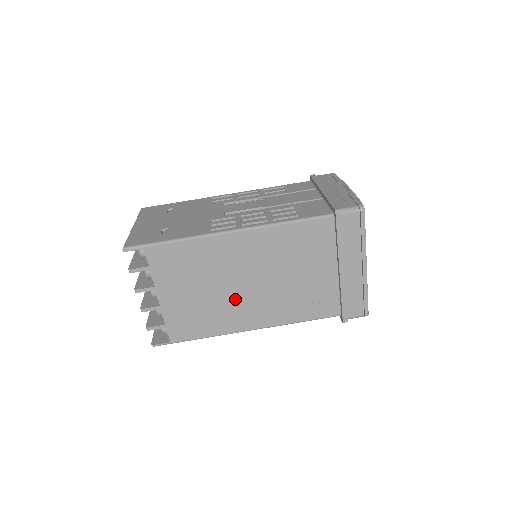
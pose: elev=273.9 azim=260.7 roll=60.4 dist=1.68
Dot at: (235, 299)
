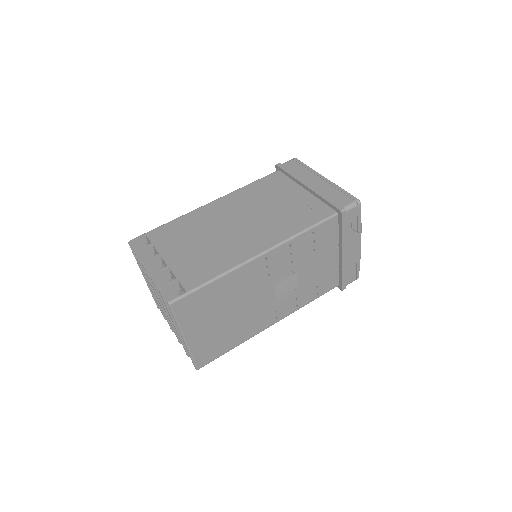
Dot at: (234, 237)
